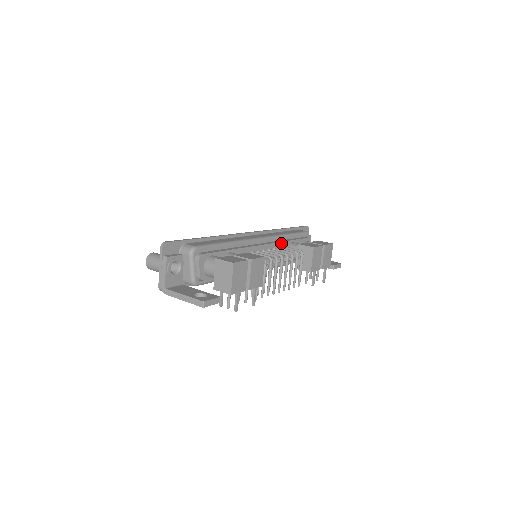
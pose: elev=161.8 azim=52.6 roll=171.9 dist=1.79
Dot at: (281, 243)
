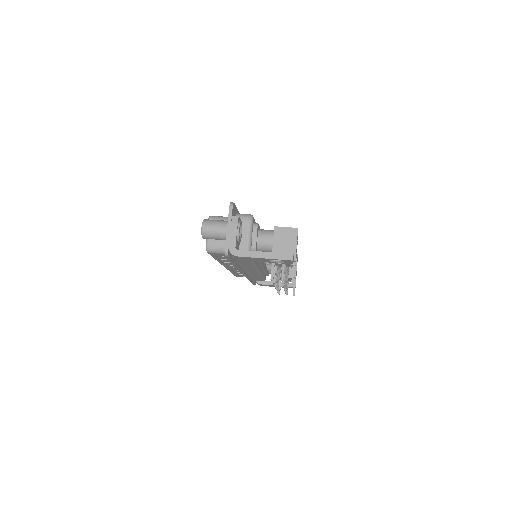
Dot at: occluded
